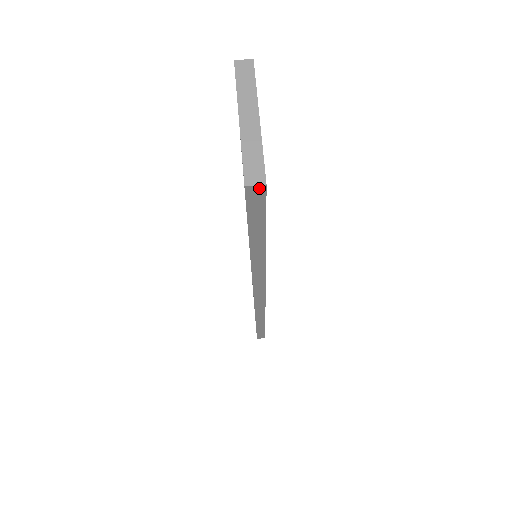
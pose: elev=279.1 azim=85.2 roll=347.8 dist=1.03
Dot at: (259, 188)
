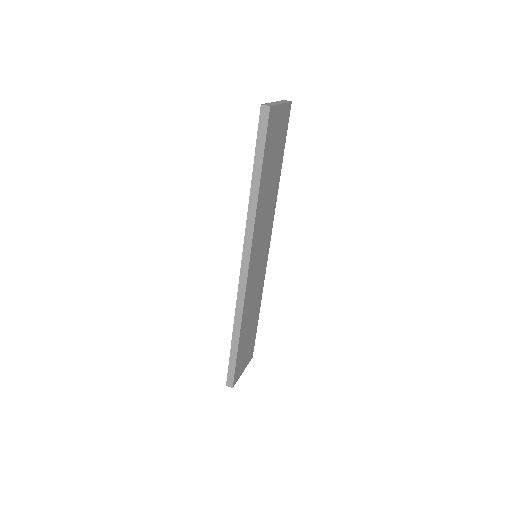
Dot at: (267, 109)
